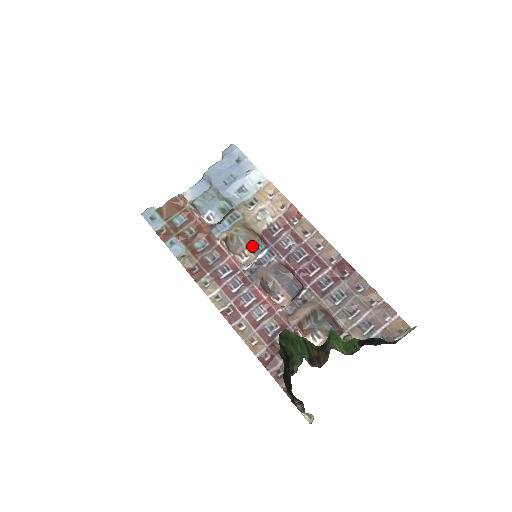
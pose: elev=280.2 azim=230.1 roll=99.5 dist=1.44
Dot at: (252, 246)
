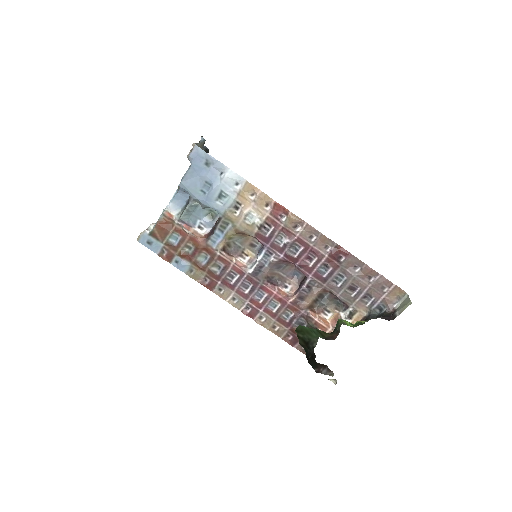
Dot at: (249, 245)
